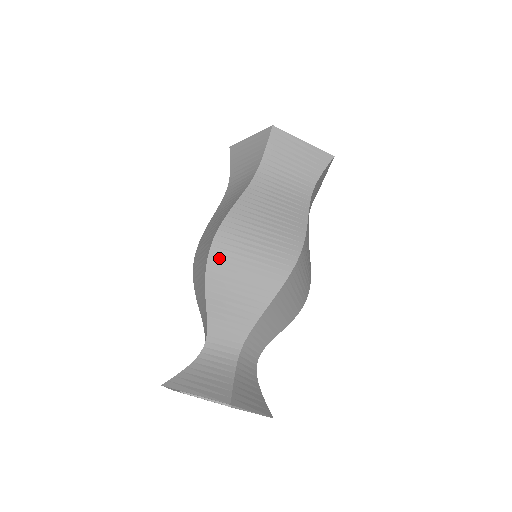
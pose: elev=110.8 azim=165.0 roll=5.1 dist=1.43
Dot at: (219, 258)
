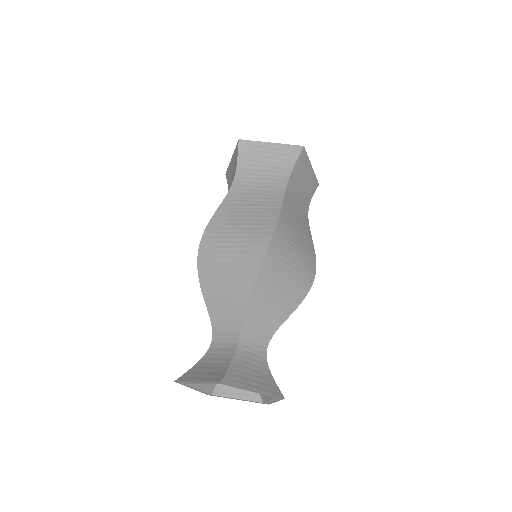
Dot at: (271, 262)
